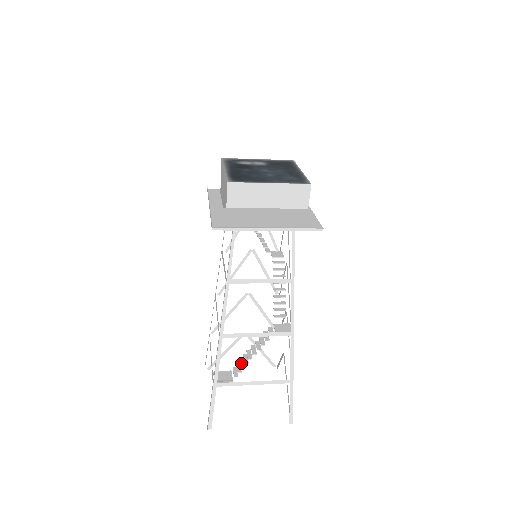
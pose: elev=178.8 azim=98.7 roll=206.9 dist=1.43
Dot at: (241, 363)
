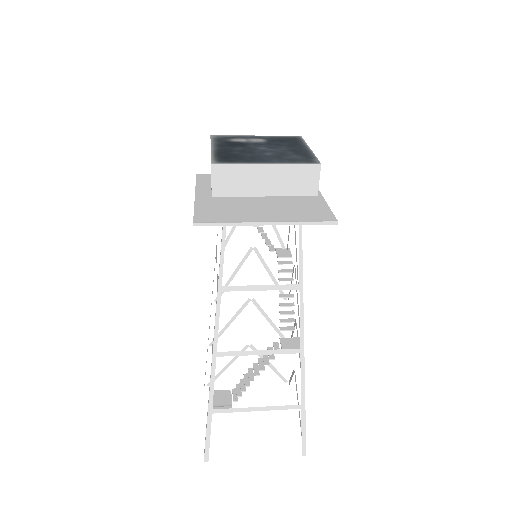
Dot at: (241, 385)
